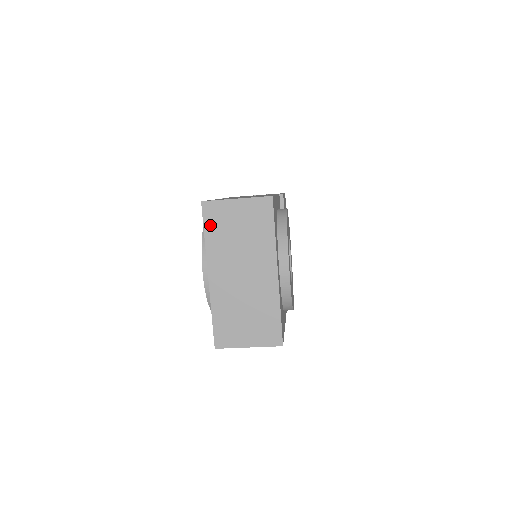
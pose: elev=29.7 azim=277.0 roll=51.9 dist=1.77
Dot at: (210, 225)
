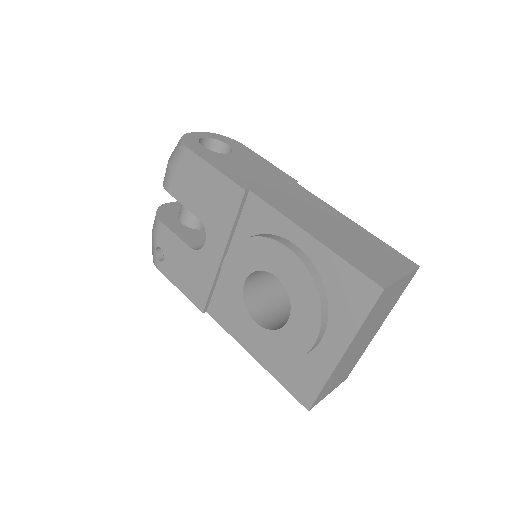
Dot at: (374, 309)
